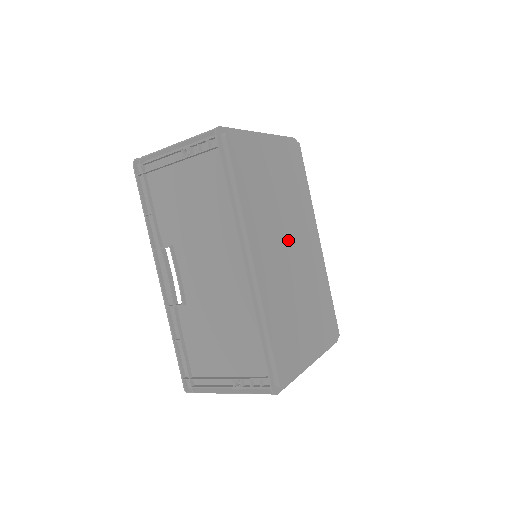
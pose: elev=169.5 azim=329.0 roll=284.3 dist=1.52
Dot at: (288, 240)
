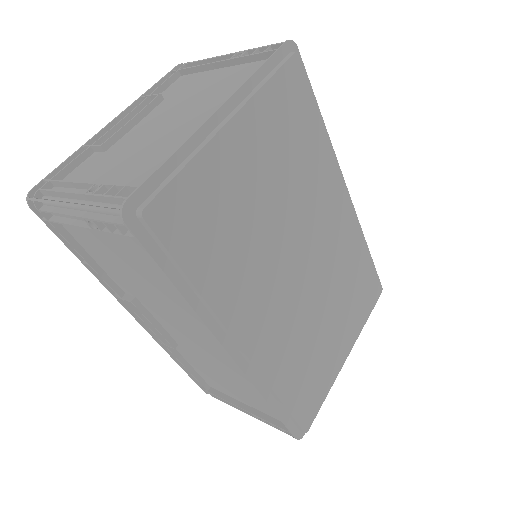
Dot at: (296, 256)
